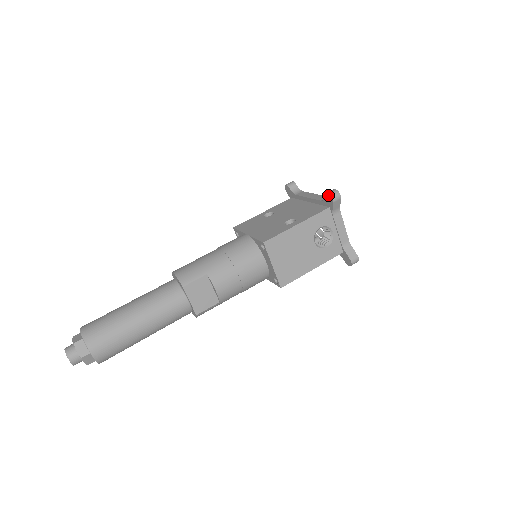
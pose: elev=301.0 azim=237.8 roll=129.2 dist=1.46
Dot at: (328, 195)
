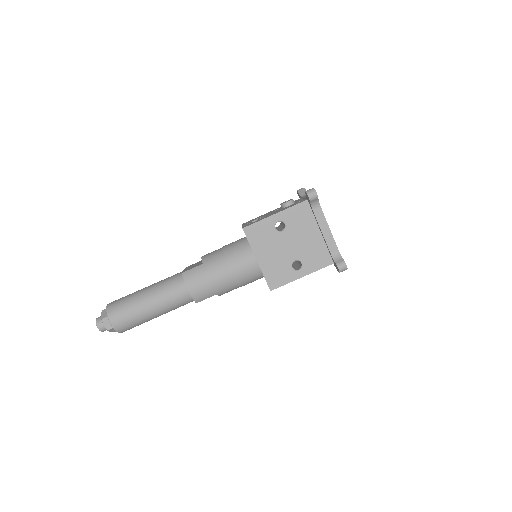
Dot at: (338, 269)
